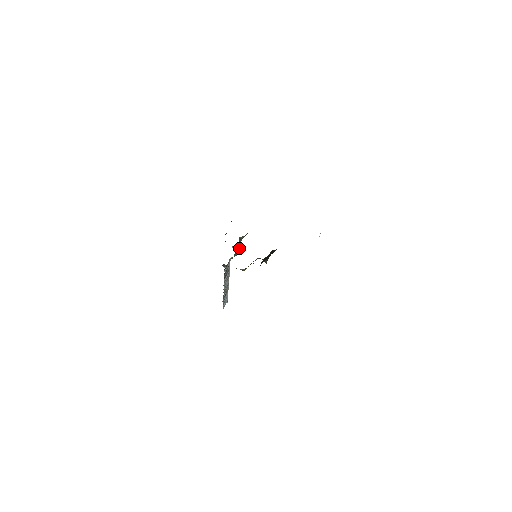
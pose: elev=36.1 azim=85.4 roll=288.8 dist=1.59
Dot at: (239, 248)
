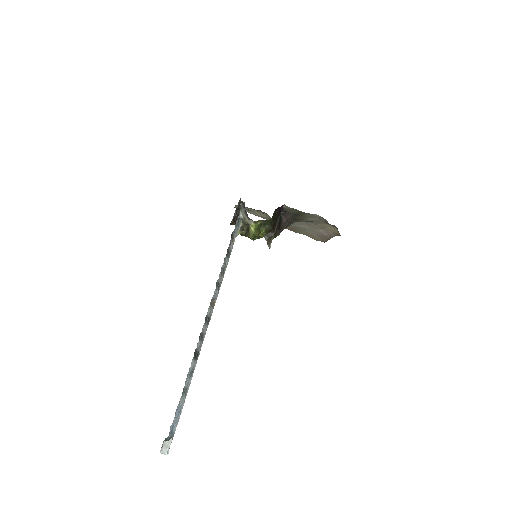
Dot at: occluded
